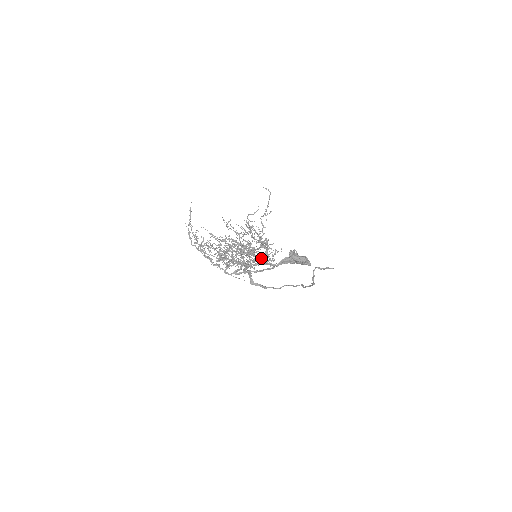
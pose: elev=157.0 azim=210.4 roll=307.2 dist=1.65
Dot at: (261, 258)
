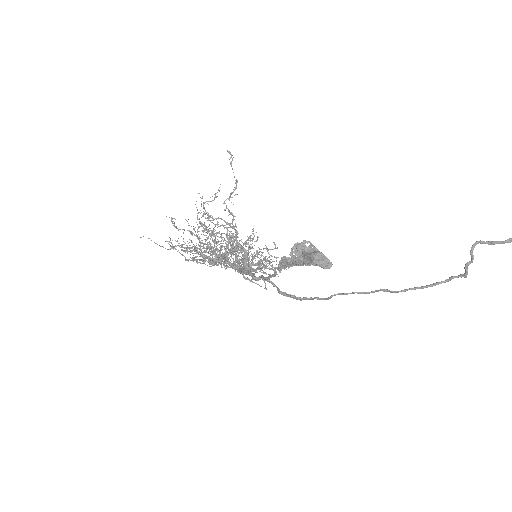
Dot at: (239, 264)
